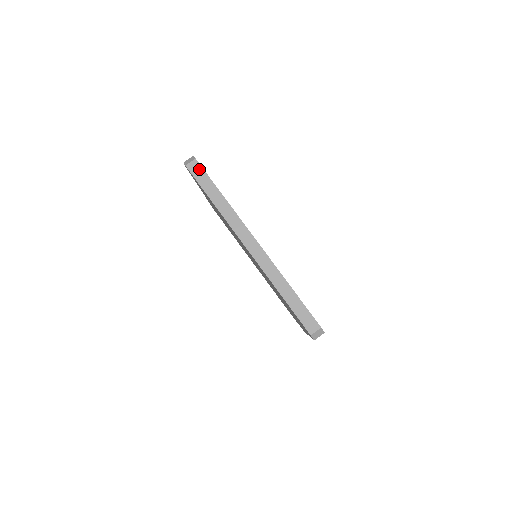
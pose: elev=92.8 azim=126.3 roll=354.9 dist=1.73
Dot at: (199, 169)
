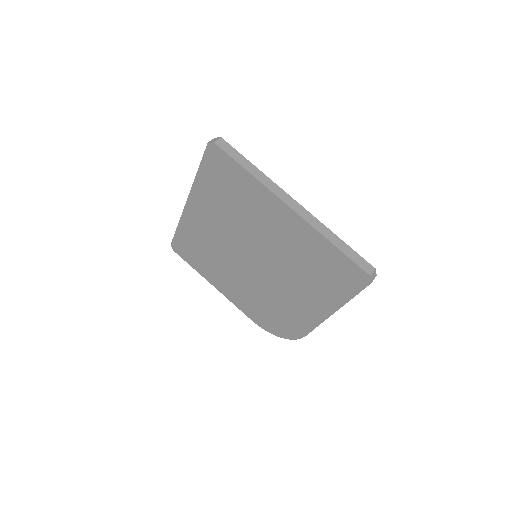
Dot at: (227, 145)
